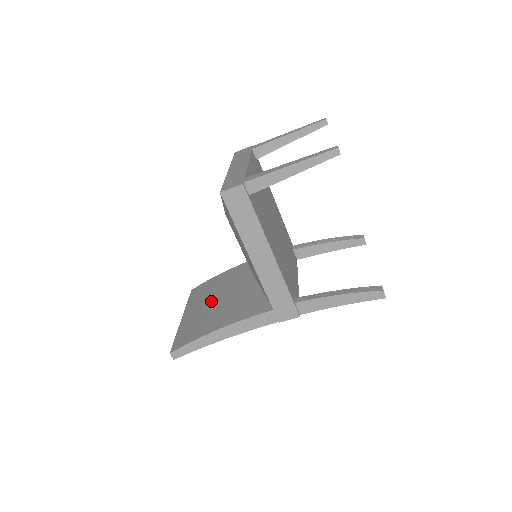
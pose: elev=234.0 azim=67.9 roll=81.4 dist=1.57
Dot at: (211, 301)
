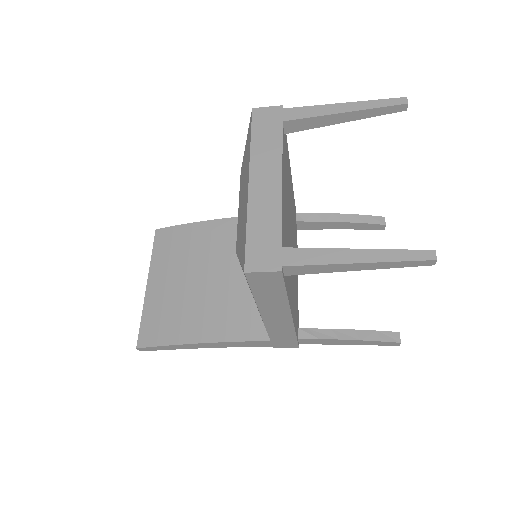
Dot at: (187, 277)
